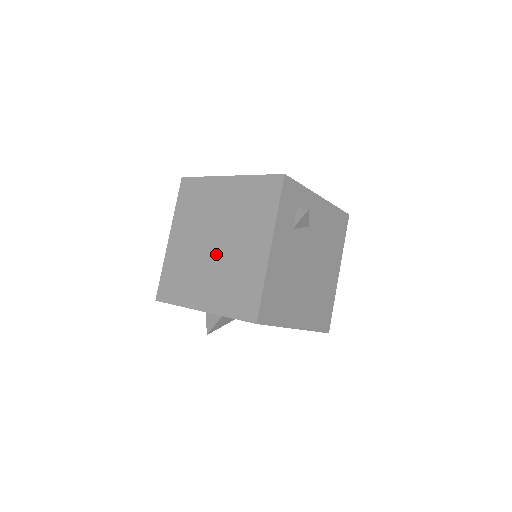
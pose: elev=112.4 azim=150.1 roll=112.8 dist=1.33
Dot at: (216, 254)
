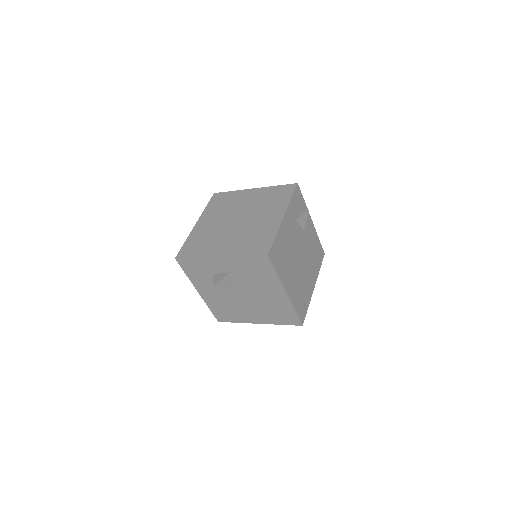
Dot at: (238, 225)
